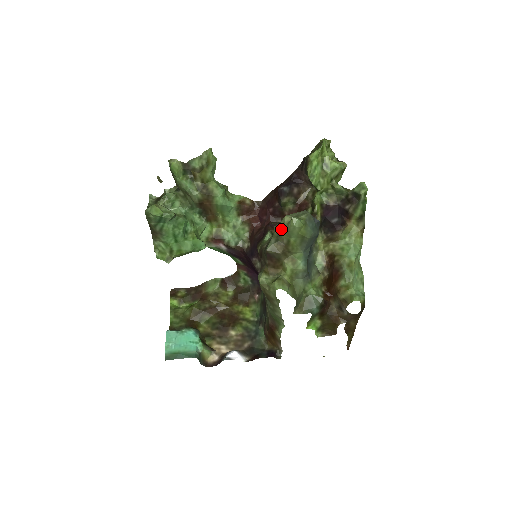
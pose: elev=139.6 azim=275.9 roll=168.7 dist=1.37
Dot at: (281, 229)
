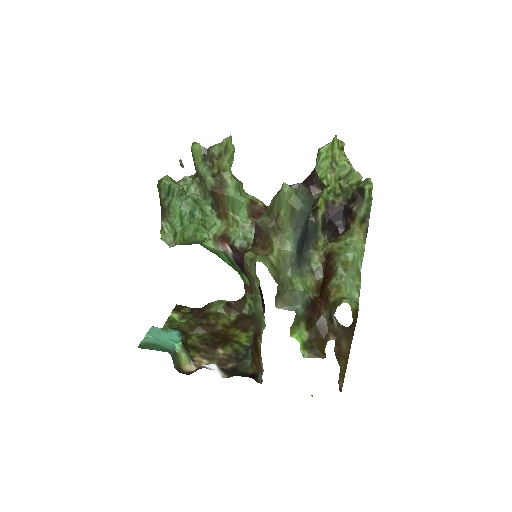
Dot at: (273, 201)
